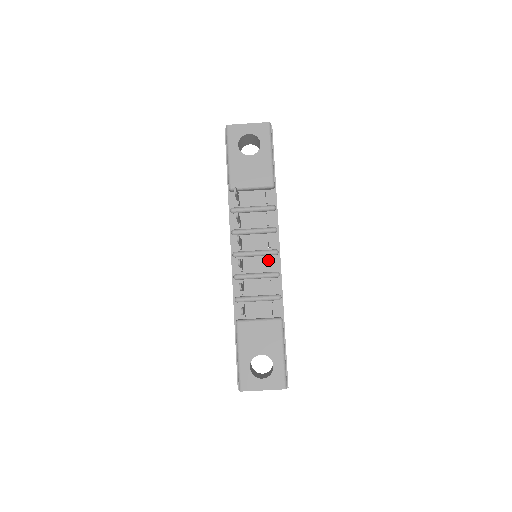
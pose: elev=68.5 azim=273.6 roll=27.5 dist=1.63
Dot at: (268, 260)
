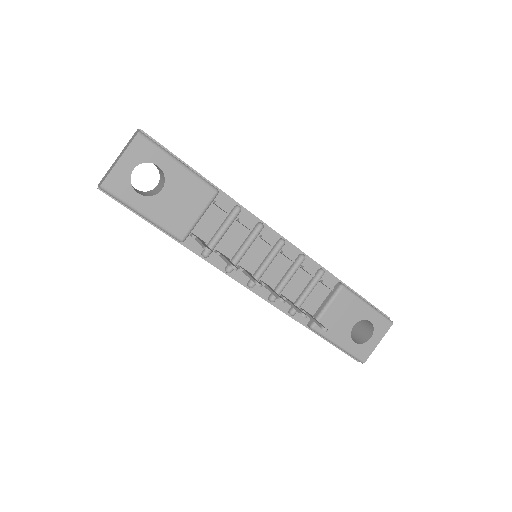
Dot at: (281, 255)
